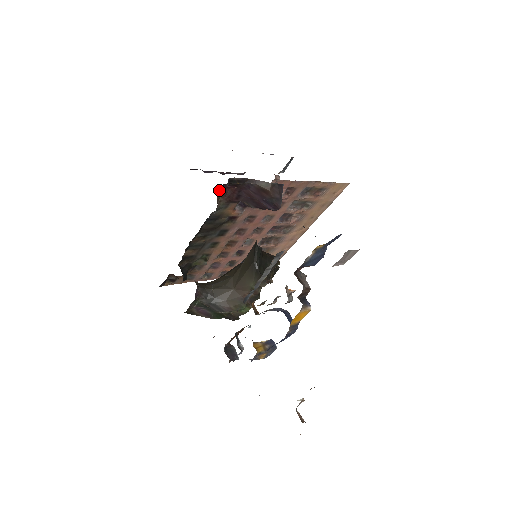
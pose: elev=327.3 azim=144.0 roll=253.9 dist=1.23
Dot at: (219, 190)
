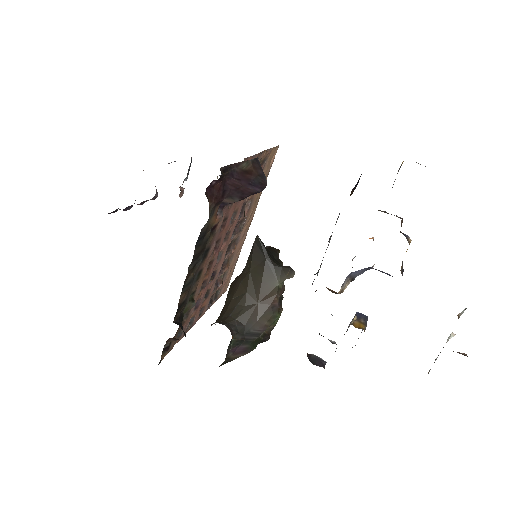
Dot at: (206, 193)
